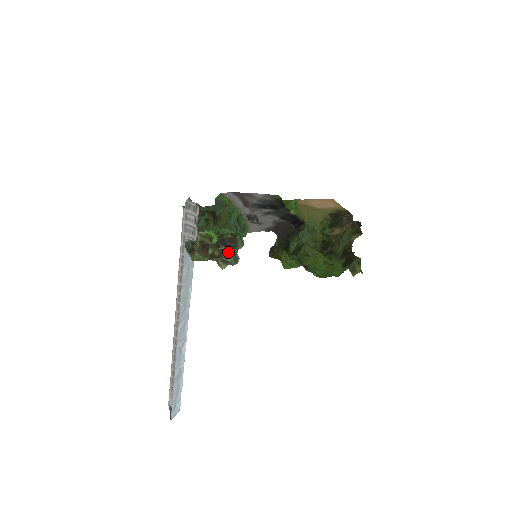
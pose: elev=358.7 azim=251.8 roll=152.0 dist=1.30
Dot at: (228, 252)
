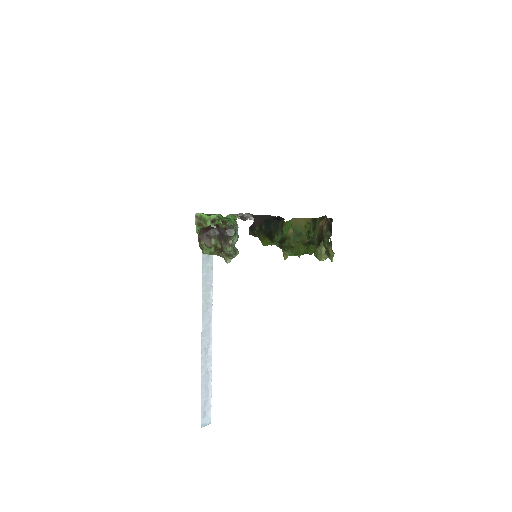
Dot at: (226, 243)
